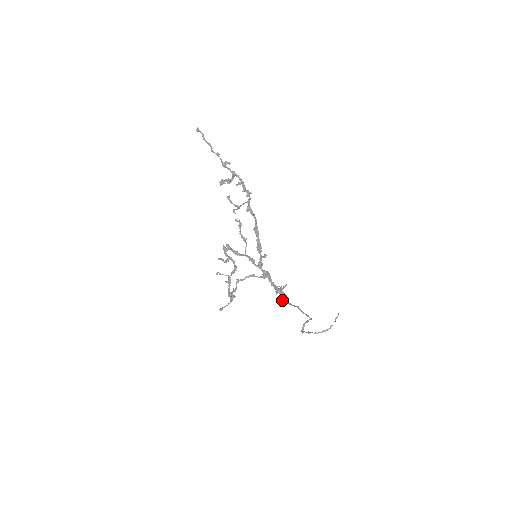
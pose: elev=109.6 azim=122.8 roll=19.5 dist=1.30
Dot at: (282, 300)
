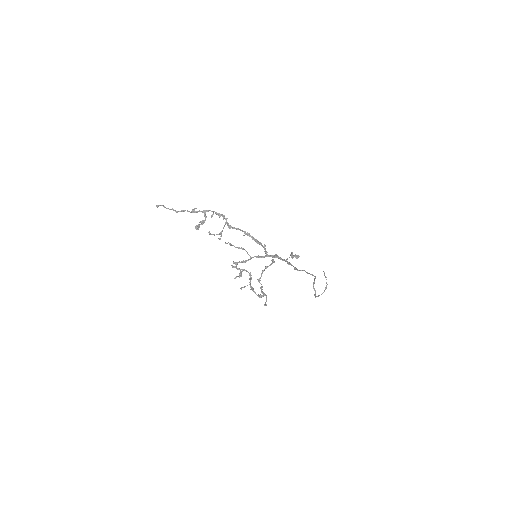
Dot at: (295, 269)
